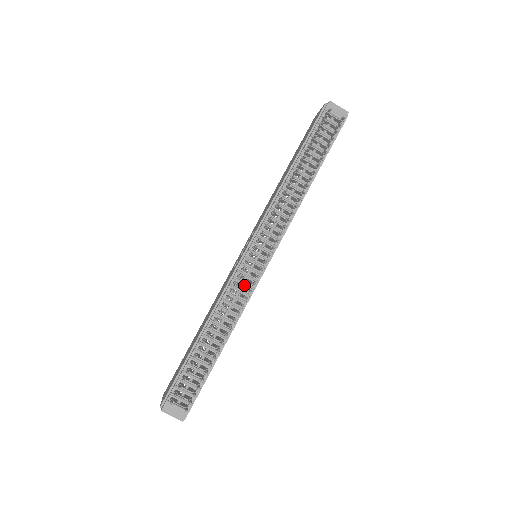
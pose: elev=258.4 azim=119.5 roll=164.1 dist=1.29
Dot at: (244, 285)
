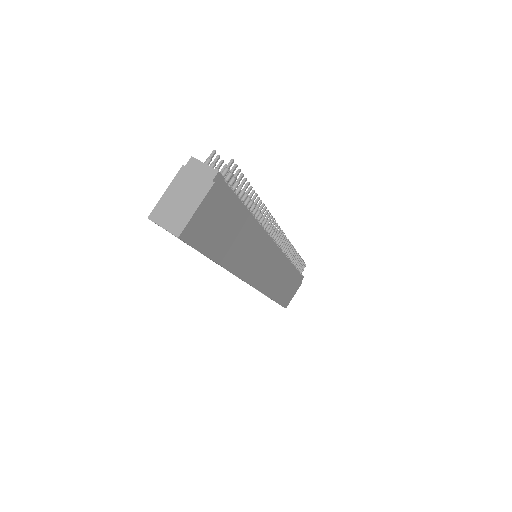
Dot at: occluded
